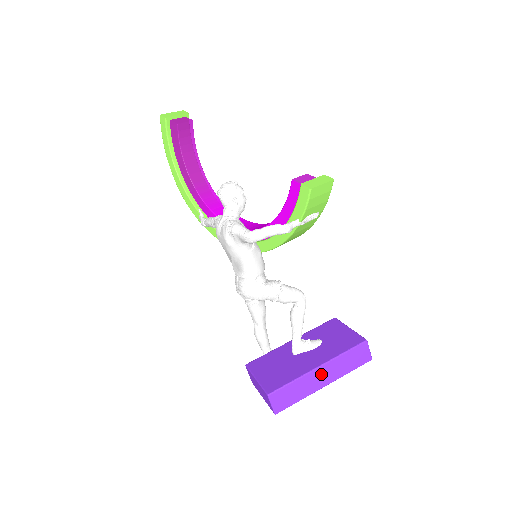
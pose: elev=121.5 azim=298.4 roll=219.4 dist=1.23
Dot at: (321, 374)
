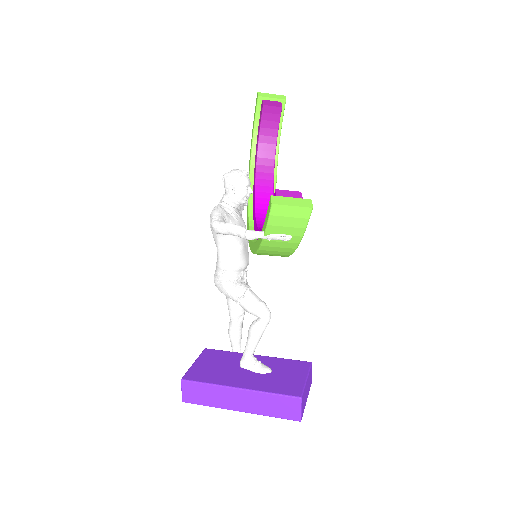
Dot at: (239, 397)
